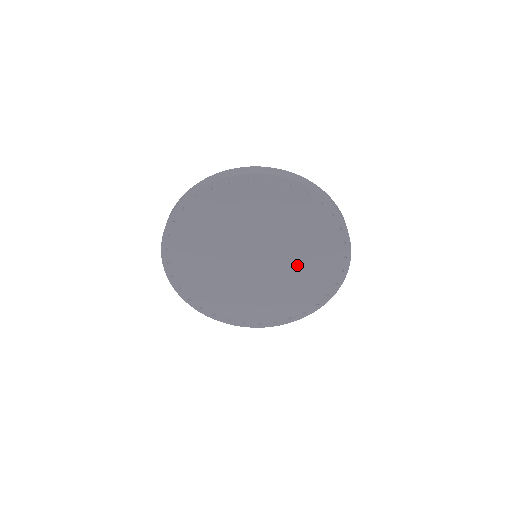
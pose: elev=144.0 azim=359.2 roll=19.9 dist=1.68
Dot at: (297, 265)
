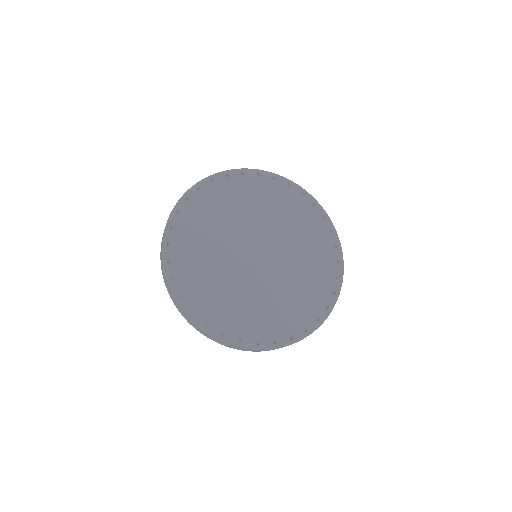
Dot at: (274, 293)
